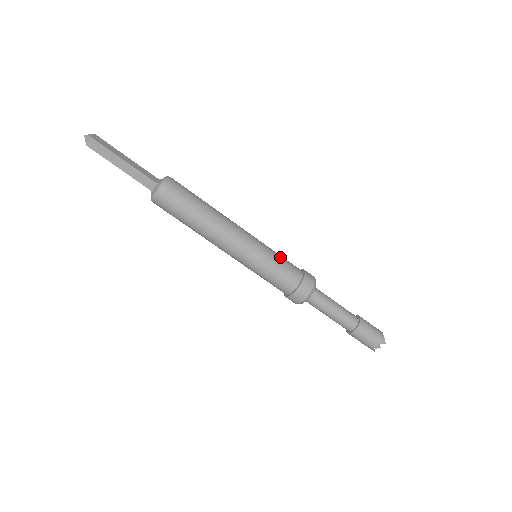
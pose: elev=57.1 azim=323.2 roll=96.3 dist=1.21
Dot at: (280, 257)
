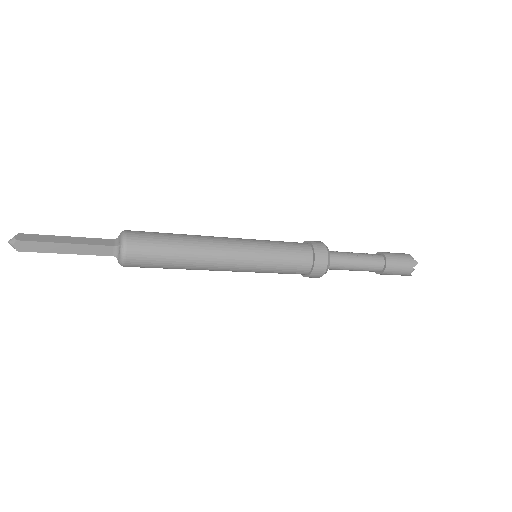
Dot at: (280, 244)
